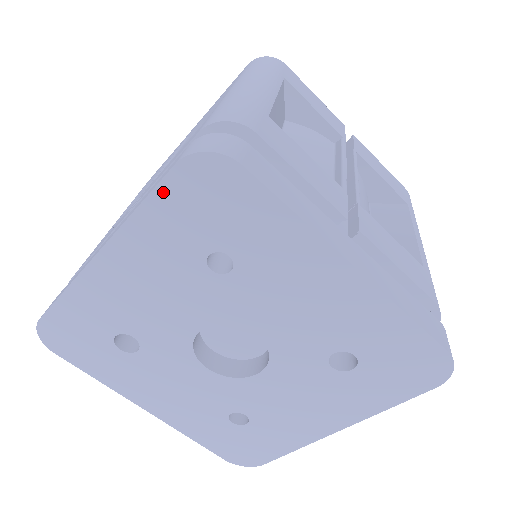
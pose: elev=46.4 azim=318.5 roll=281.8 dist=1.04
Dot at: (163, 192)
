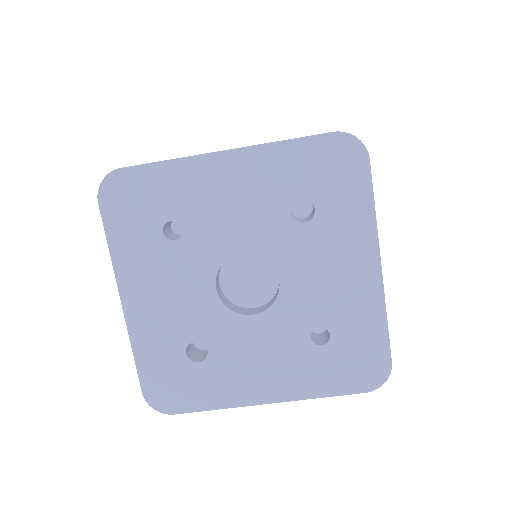
Dot at: (109, 224)
